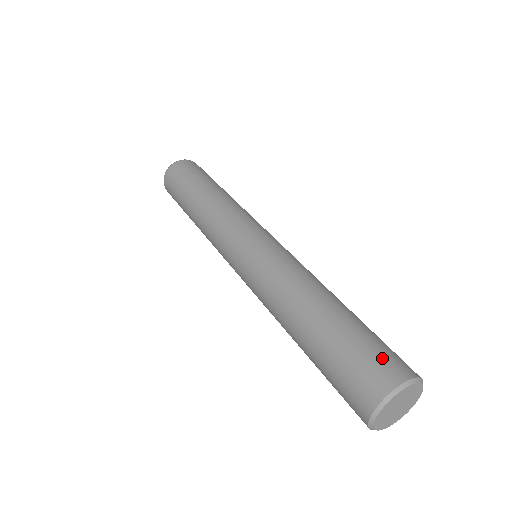
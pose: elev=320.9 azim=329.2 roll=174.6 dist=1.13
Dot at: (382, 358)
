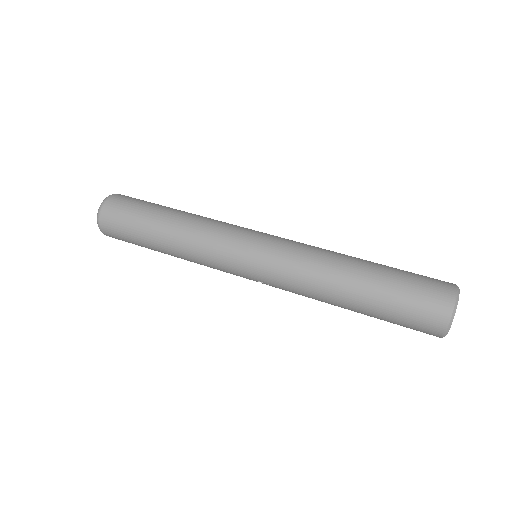
Dot at: occluded
